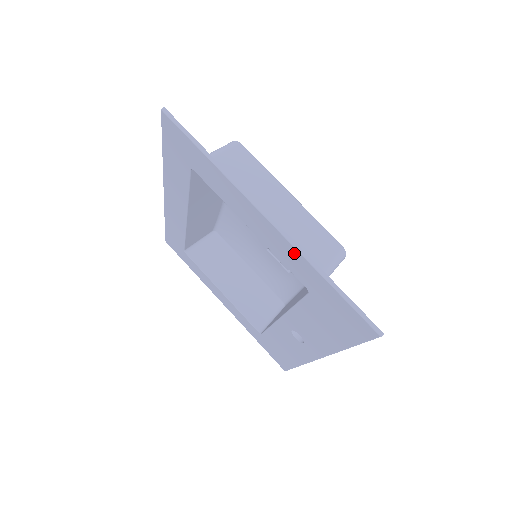
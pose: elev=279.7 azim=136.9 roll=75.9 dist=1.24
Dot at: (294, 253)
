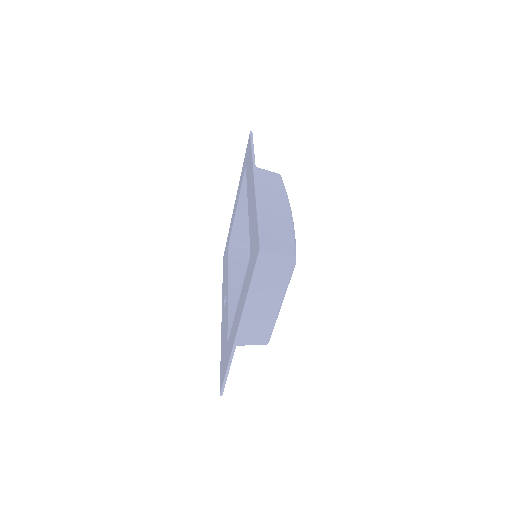
Dot at: (231, 347)
